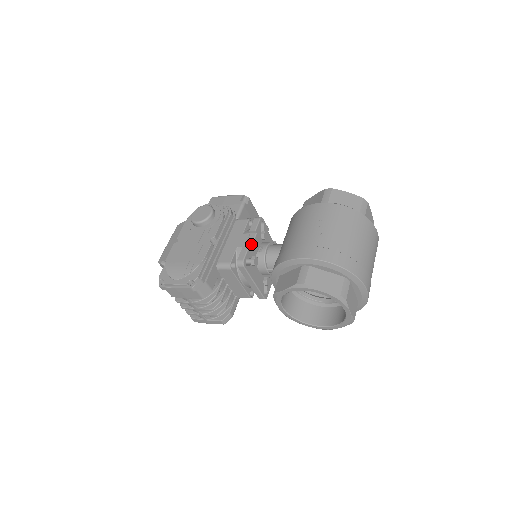
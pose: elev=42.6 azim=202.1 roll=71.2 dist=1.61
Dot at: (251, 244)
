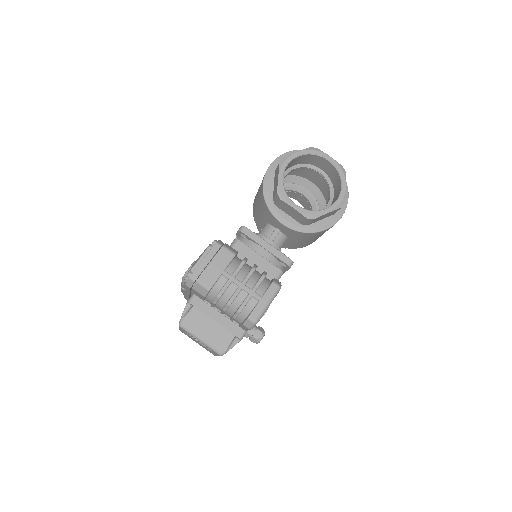
Dot at: occluded
